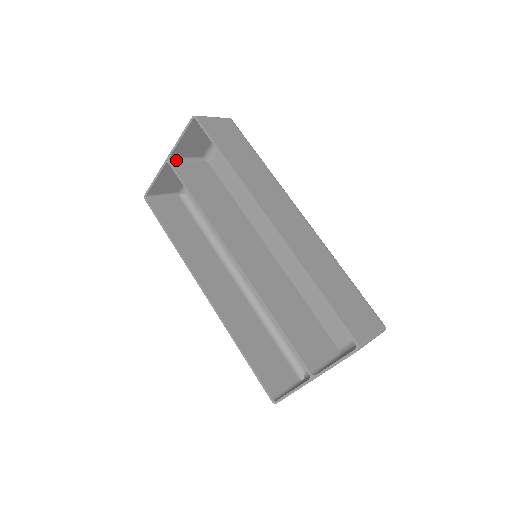
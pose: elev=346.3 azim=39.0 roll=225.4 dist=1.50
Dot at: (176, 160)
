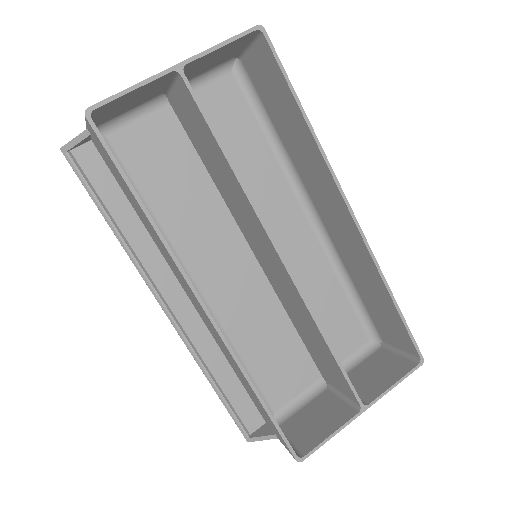
Dot at: occluded
